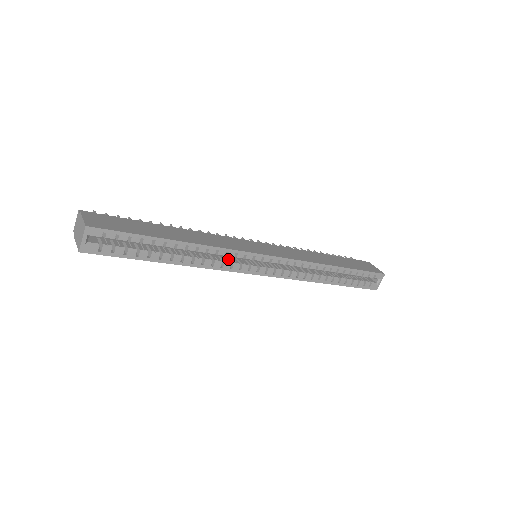
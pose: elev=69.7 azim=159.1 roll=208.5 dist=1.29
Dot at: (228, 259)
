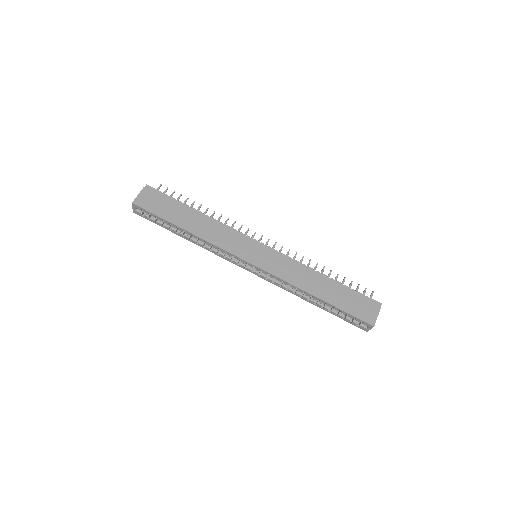
Dot at: occluded
